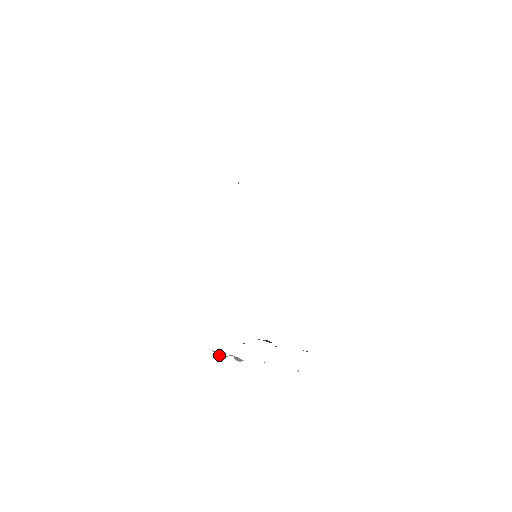
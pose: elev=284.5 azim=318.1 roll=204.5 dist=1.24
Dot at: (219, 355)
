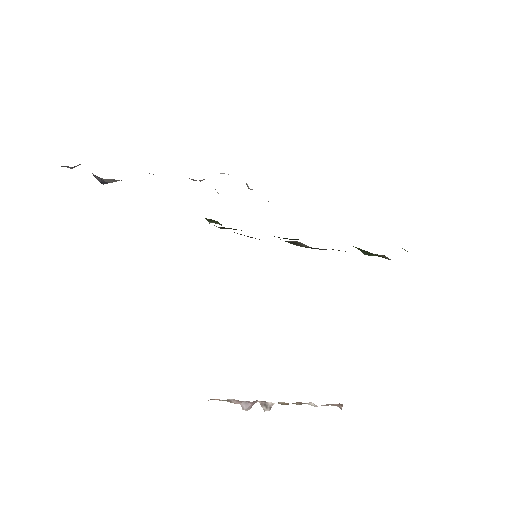
Dot at: (242, 406)
